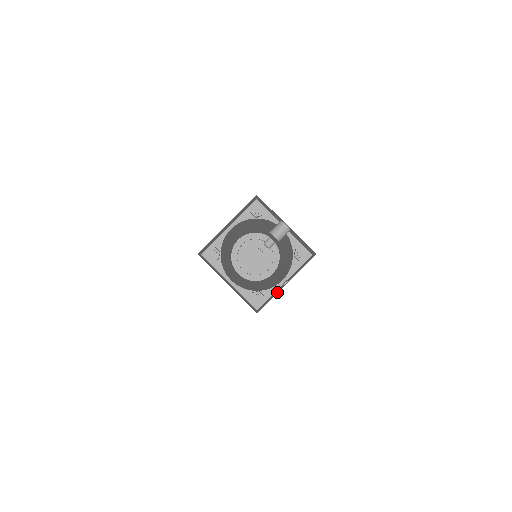
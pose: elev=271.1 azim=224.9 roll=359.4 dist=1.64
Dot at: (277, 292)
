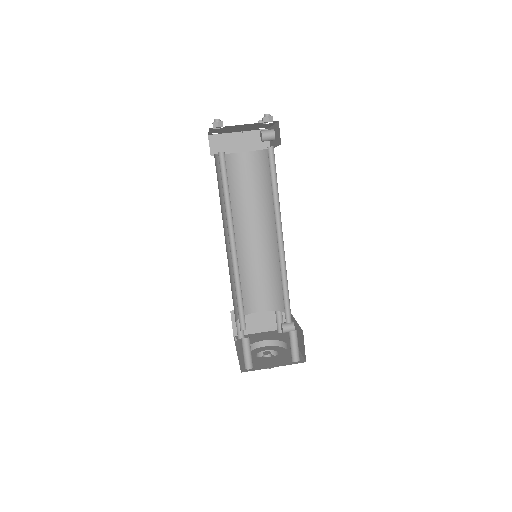
Dot at: occluded
